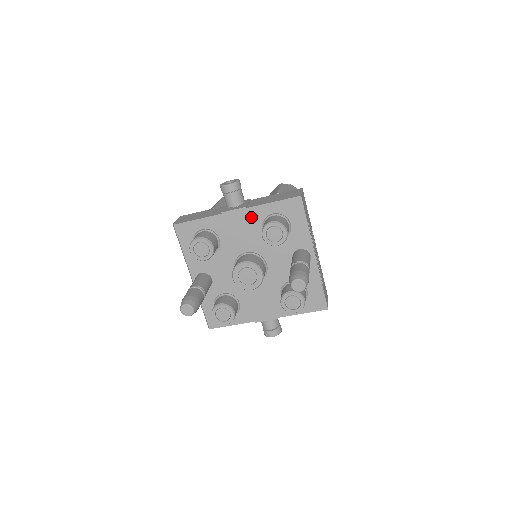
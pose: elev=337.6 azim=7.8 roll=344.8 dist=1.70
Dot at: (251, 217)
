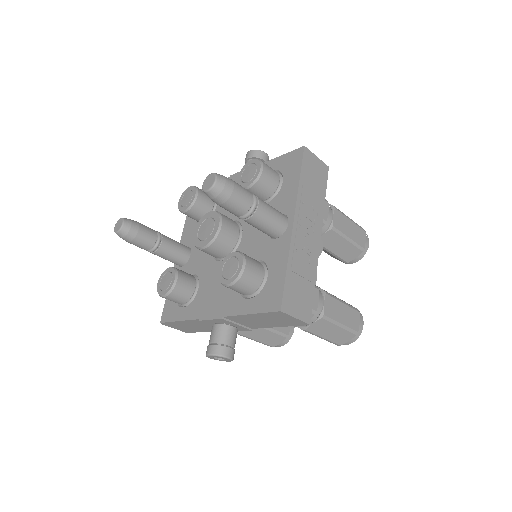
Dot at: occluded
